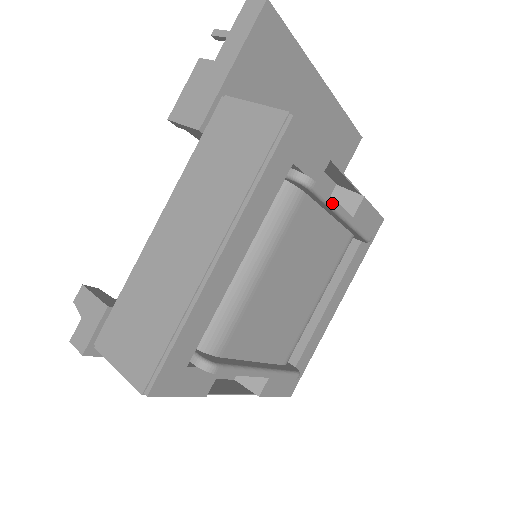
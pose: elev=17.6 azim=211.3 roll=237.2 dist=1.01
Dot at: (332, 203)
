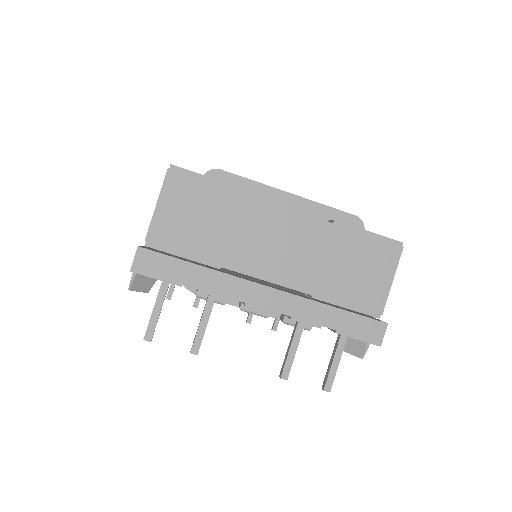
Dot at: occluded
